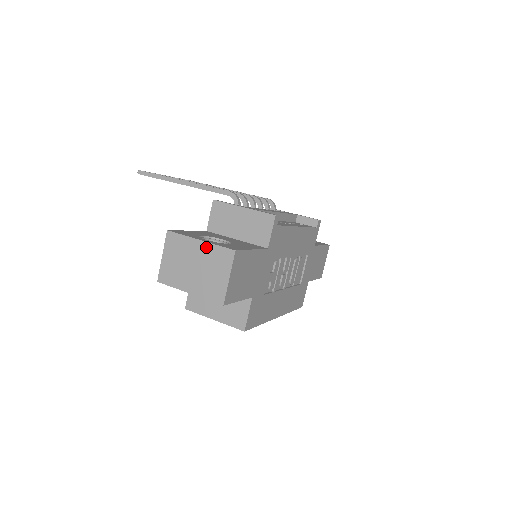
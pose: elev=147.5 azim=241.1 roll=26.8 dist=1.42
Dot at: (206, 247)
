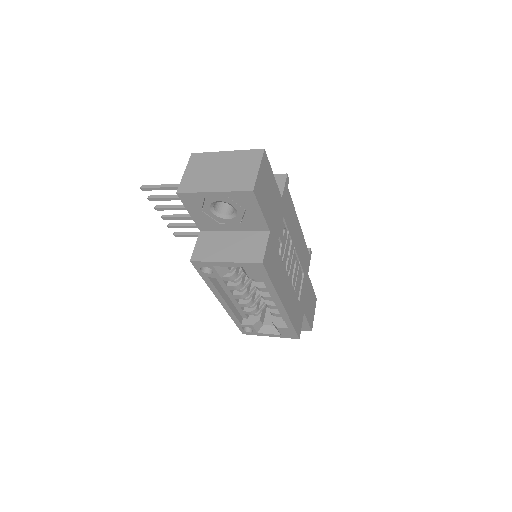
Dot at: (233, 154)
